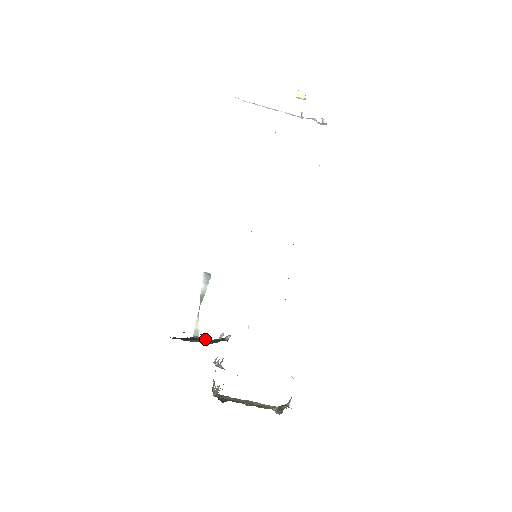
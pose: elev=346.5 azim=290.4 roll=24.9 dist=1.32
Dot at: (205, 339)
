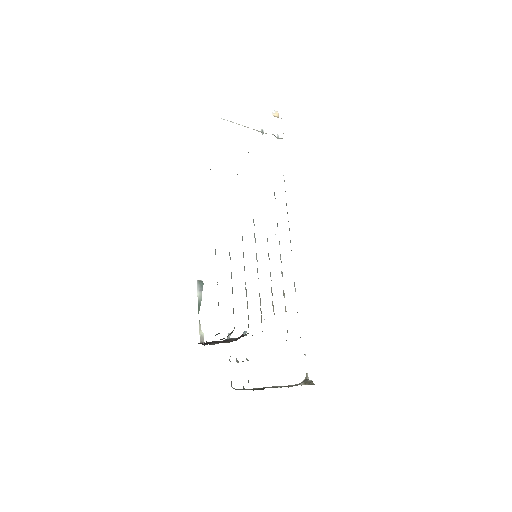
Dot at: occluded
